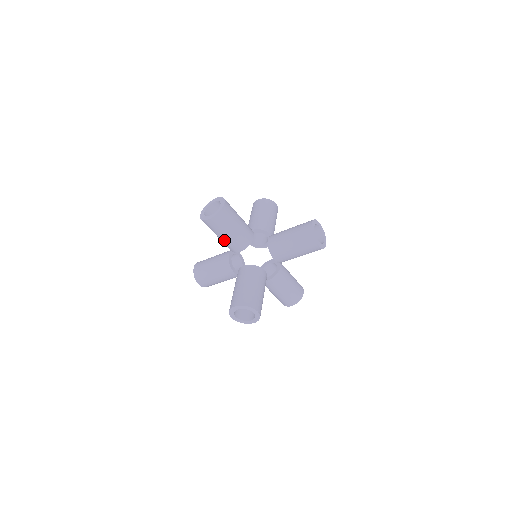
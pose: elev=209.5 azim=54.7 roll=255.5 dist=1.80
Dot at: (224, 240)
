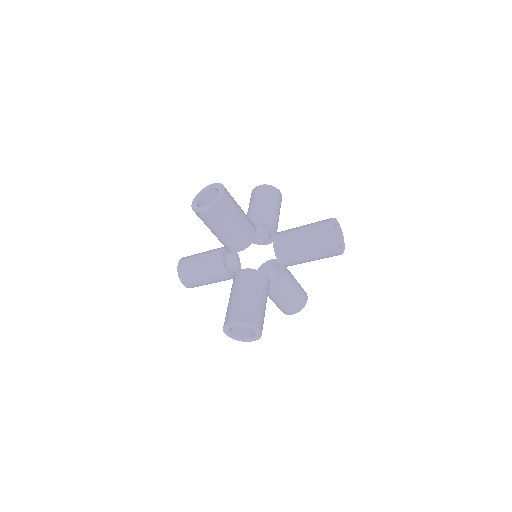
Dot at: (220, 237)
